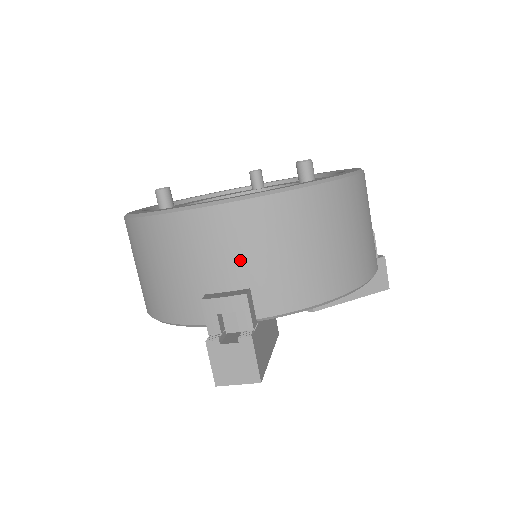
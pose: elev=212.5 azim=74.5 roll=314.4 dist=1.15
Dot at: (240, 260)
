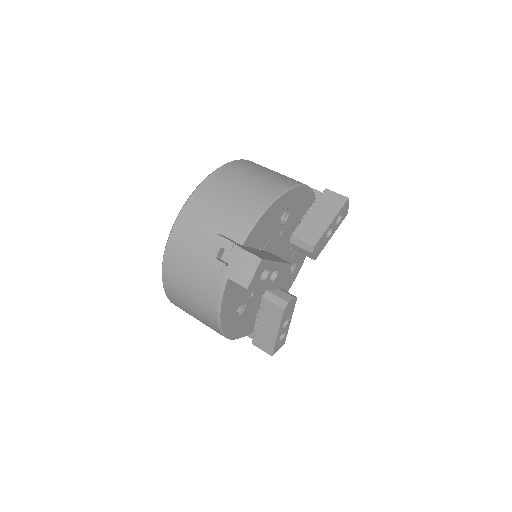
Dot at: (206, 230)
